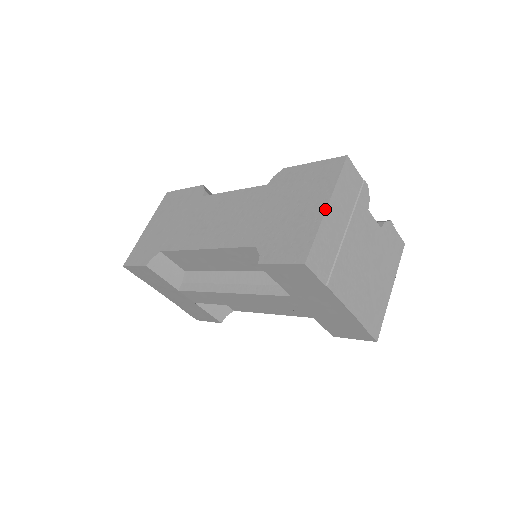
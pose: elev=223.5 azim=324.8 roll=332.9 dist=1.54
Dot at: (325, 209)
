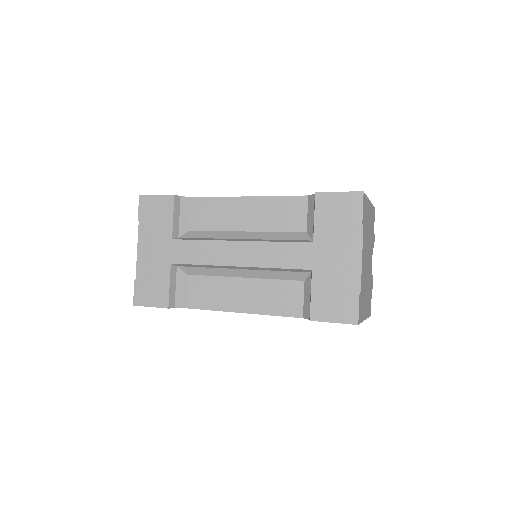
Dot at: (369, 200)
